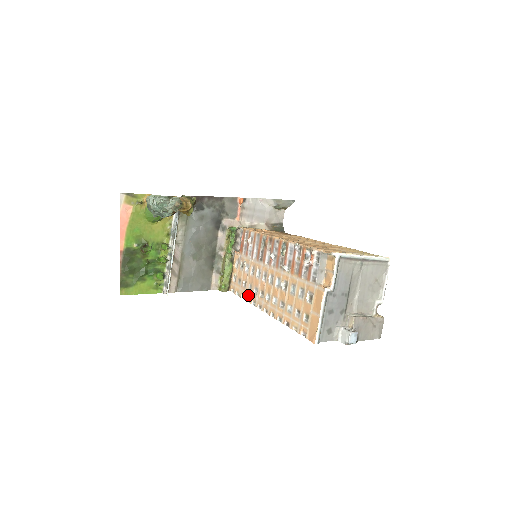
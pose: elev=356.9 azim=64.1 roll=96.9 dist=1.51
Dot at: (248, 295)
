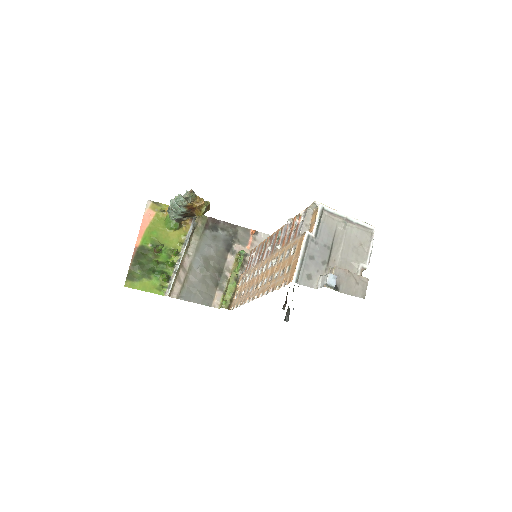
Dot at: (244, 298)
